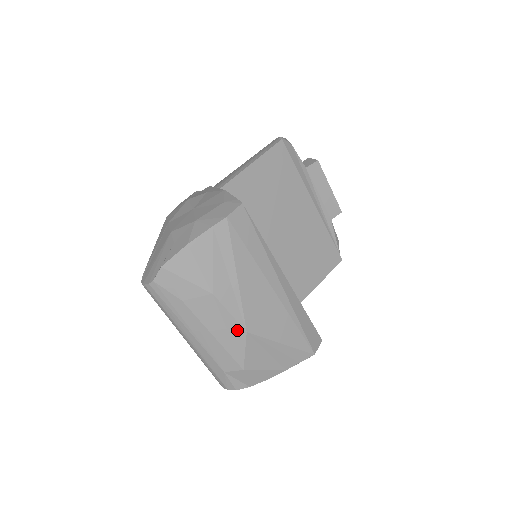
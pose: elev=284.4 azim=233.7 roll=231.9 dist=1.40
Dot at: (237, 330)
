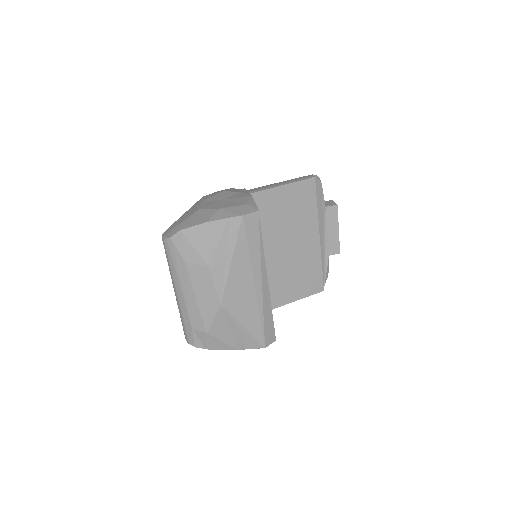
Dot at: (214, 301)
